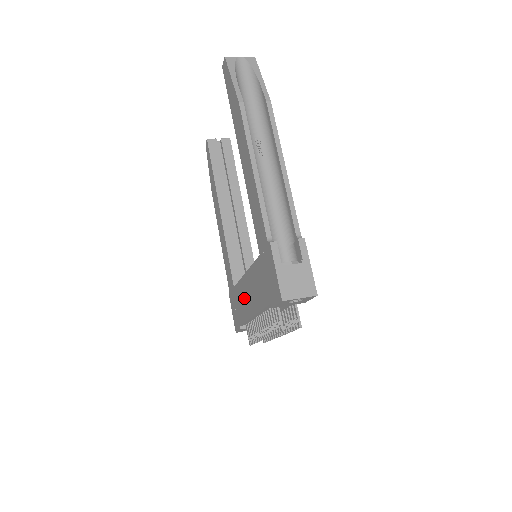
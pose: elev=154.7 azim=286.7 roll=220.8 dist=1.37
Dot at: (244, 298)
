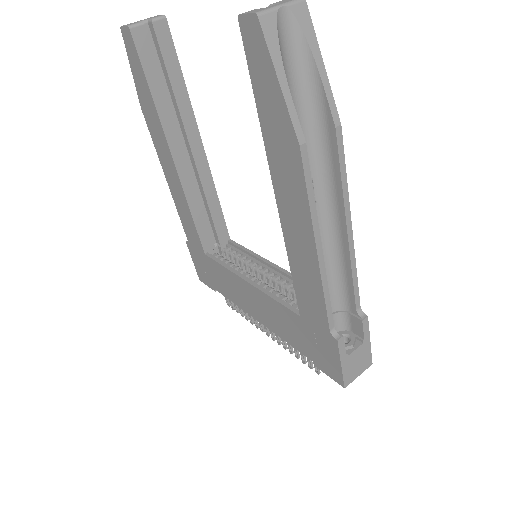
Dot at: (236, 290)
